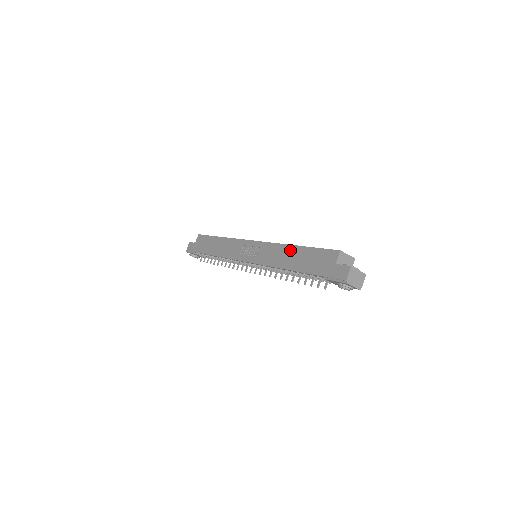
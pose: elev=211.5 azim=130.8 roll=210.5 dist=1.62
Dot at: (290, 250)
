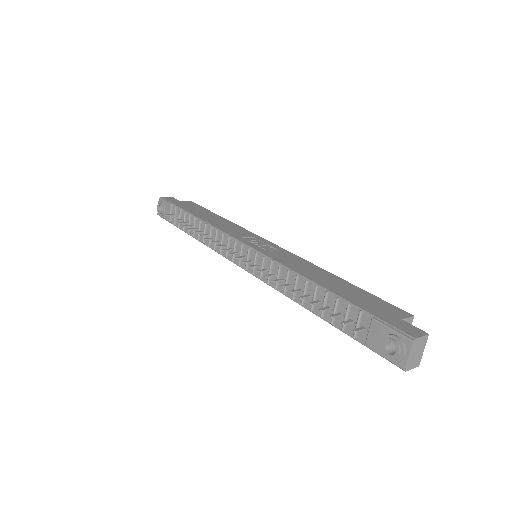
Dot at: (328, 274)
